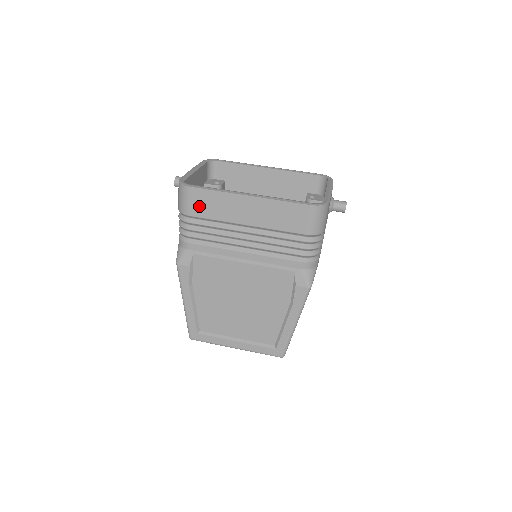
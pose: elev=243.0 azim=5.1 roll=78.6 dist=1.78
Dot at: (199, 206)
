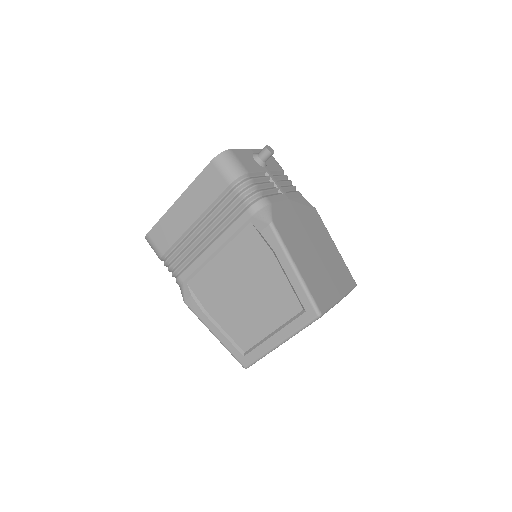
Dot at: (162, 241)
